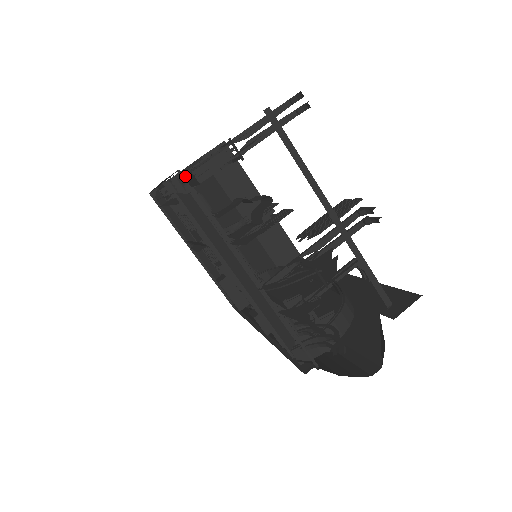
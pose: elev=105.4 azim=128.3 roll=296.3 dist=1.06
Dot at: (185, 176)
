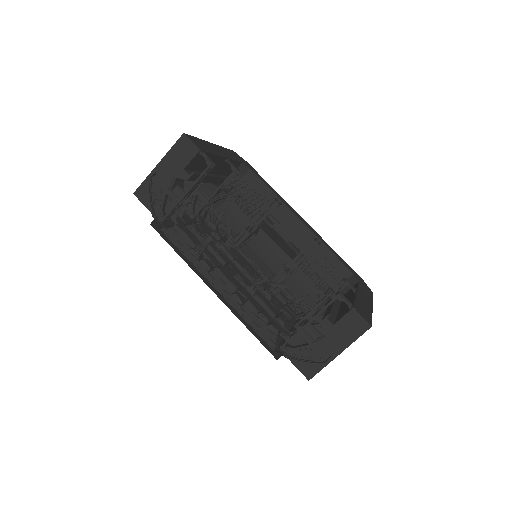
Dot at: (290, 358)
